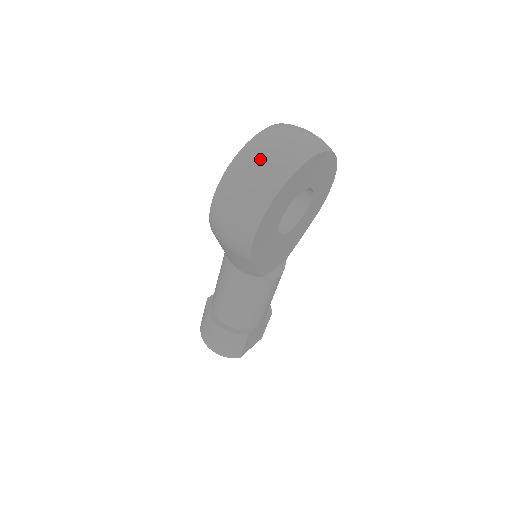
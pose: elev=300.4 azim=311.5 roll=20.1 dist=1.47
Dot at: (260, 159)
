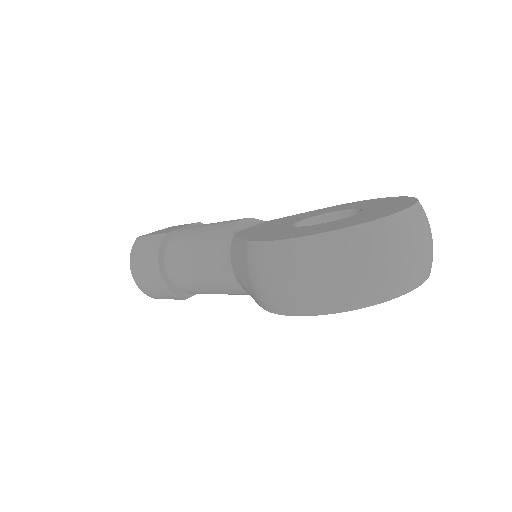
Dot at: (376, 259)
